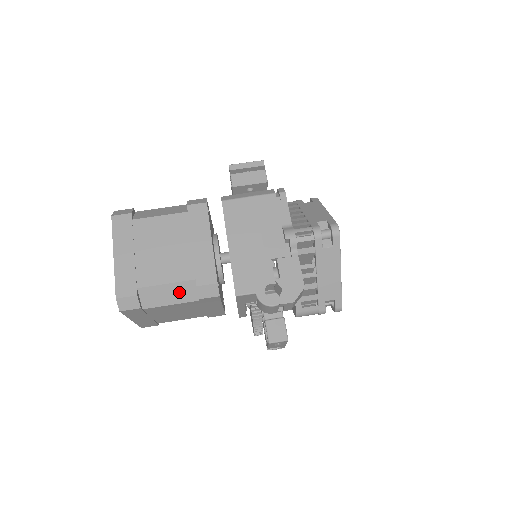
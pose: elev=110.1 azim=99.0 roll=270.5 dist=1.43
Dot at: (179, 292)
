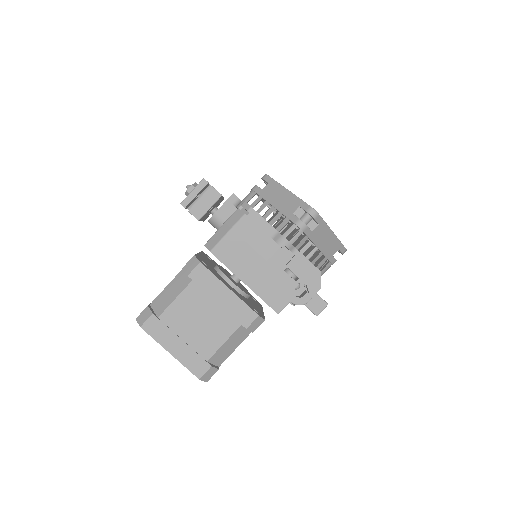
Dot at: (236, 339)
